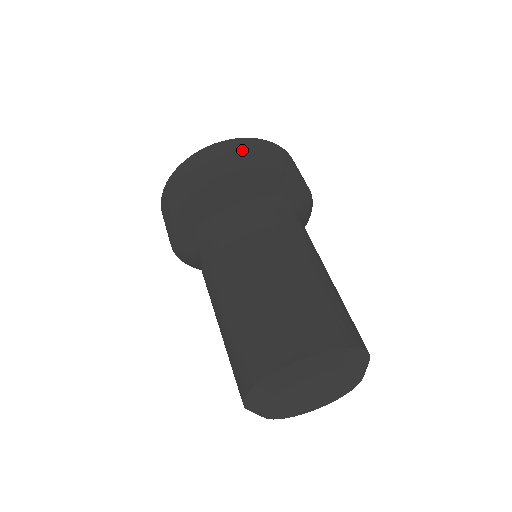
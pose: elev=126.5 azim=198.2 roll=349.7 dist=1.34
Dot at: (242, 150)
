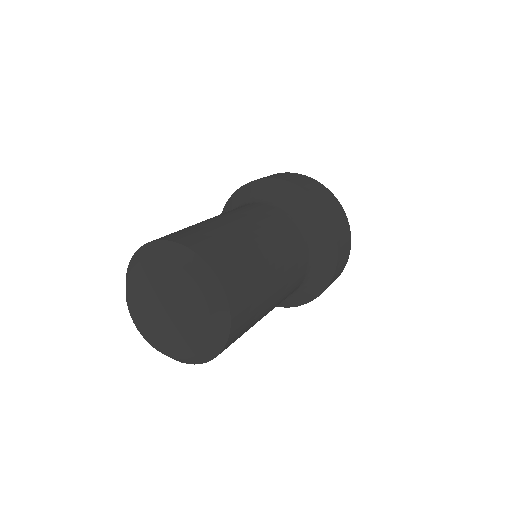
Dot at: (303, 179)
